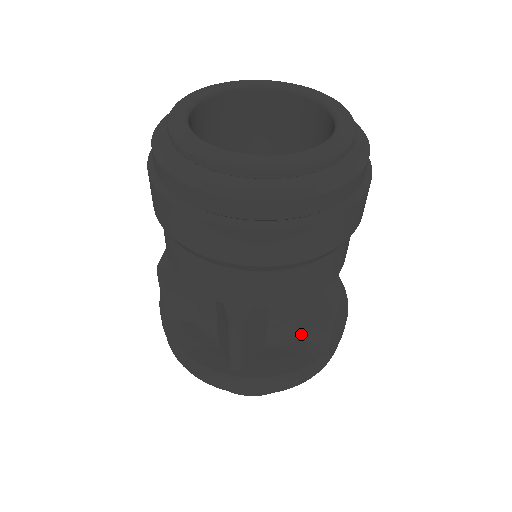
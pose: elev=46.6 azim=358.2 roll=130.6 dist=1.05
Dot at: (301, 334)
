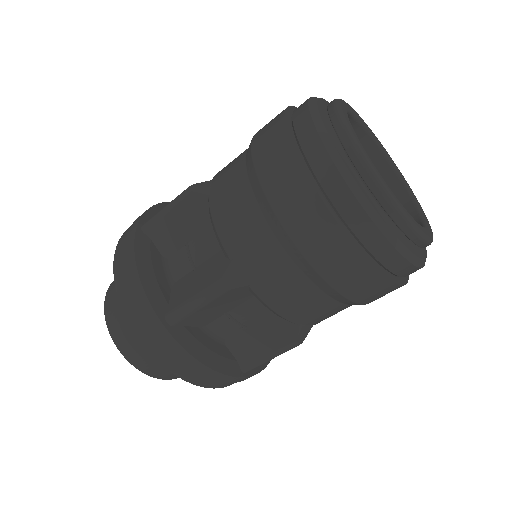
Dot at: (236, 344)
